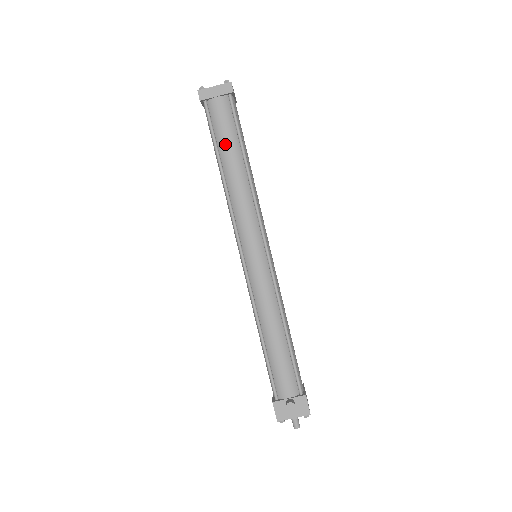
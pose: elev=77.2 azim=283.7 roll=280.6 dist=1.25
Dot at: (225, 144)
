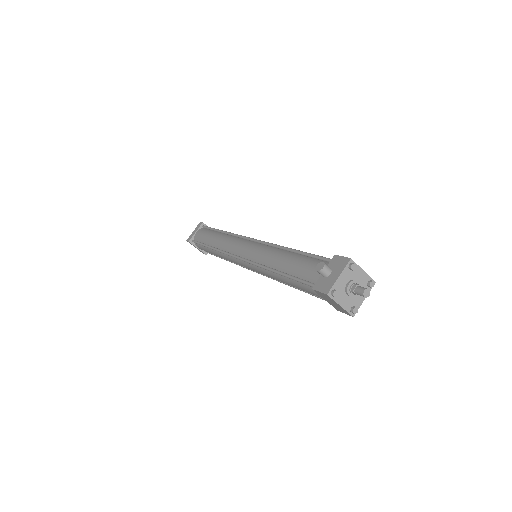
Dot at: (207, 238)
